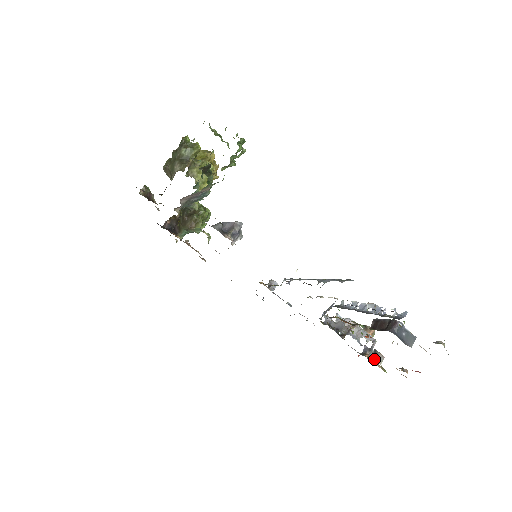
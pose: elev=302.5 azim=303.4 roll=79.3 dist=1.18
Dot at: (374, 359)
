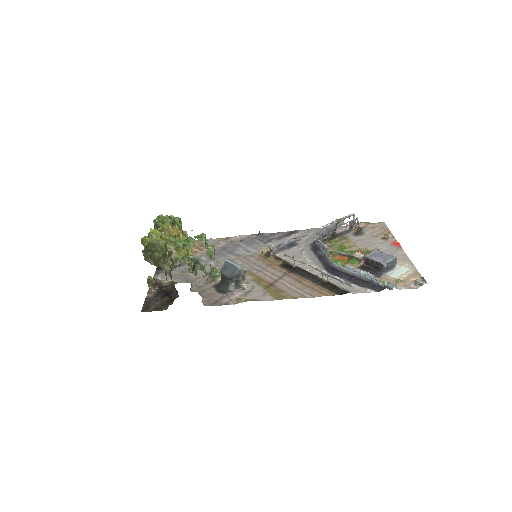
Dot at: (362, 234)
